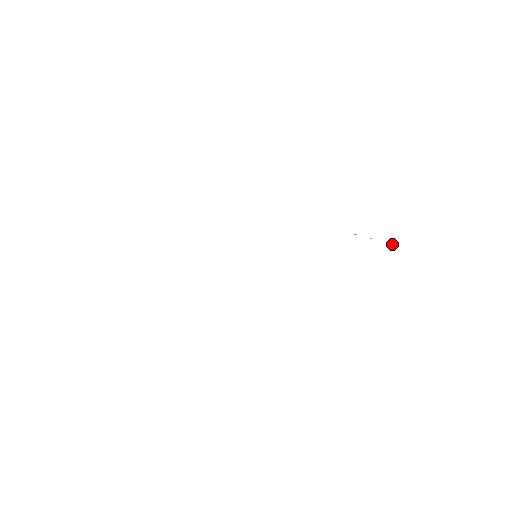
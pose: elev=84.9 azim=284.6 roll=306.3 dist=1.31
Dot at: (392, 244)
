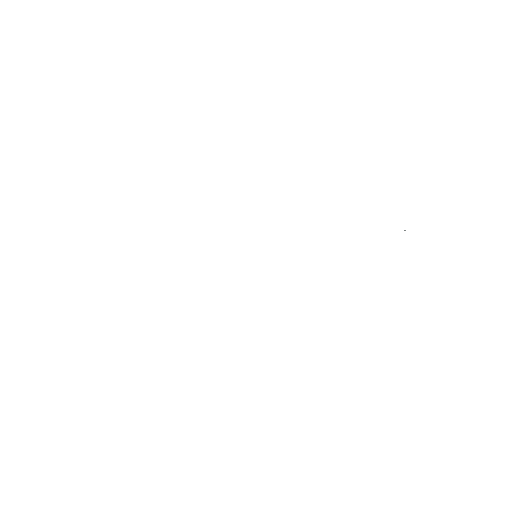
Dot at: occluded
